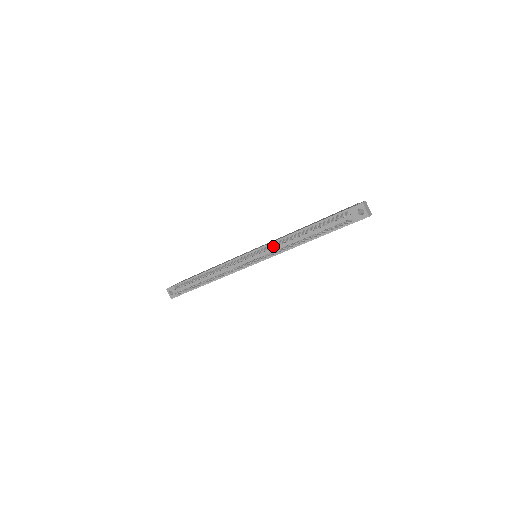
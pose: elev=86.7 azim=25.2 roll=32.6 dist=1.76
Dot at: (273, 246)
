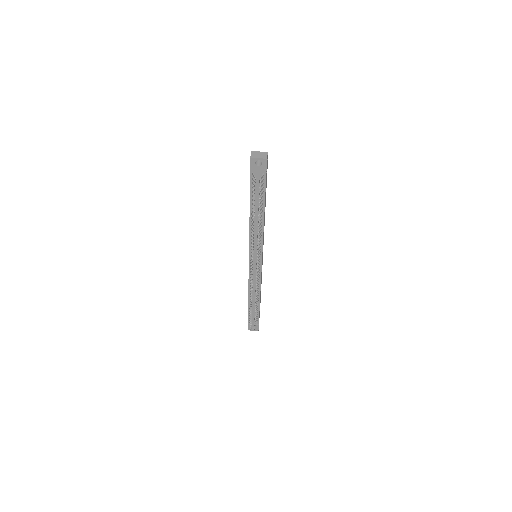
Dot at: (252, 246)
